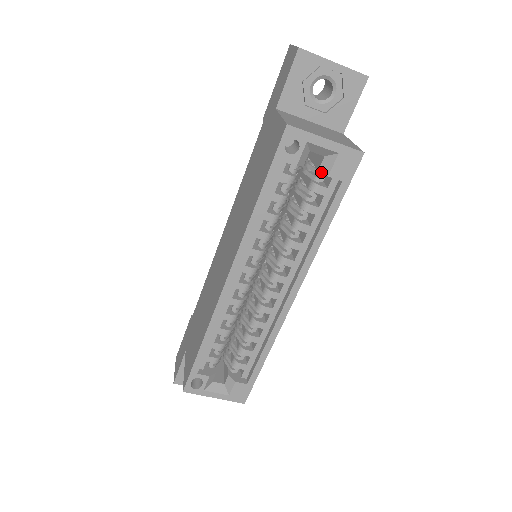
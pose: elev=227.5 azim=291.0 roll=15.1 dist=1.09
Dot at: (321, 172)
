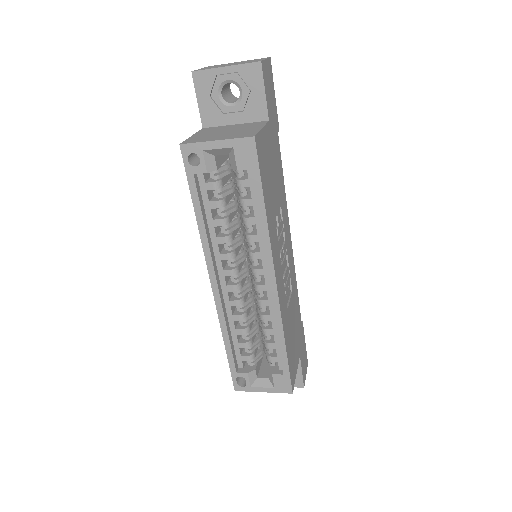
Dot at: occluded
